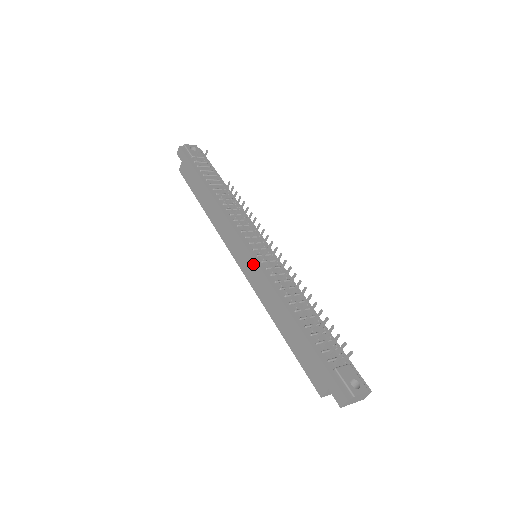
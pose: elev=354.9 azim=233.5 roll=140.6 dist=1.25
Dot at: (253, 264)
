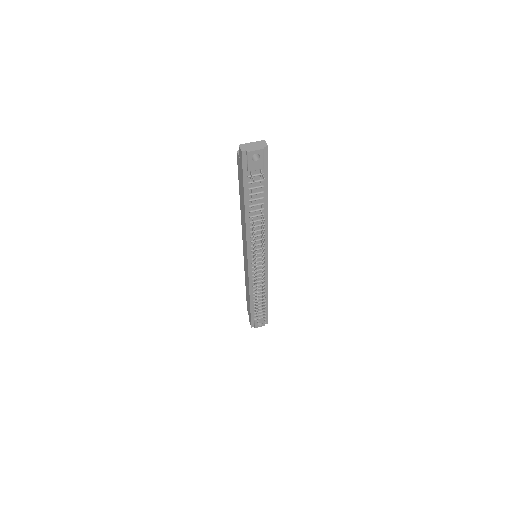
Dot at: (247, 268)
